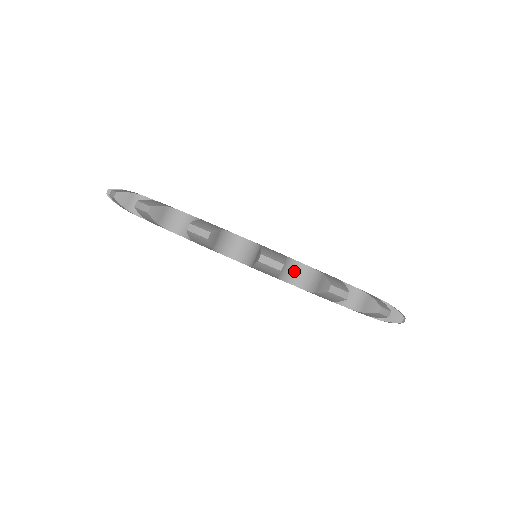
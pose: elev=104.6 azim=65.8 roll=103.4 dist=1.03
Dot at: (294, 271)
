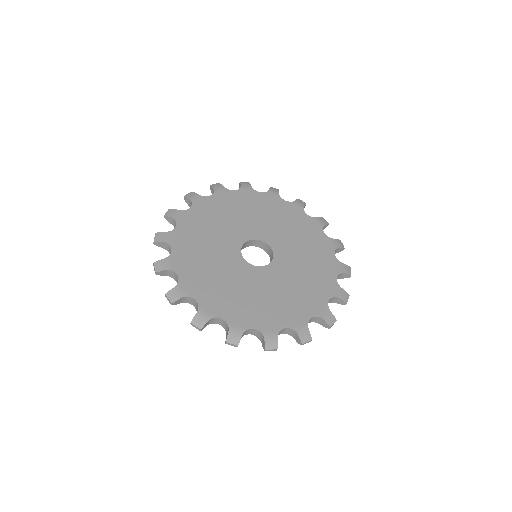
Dot at: (251, 331)
